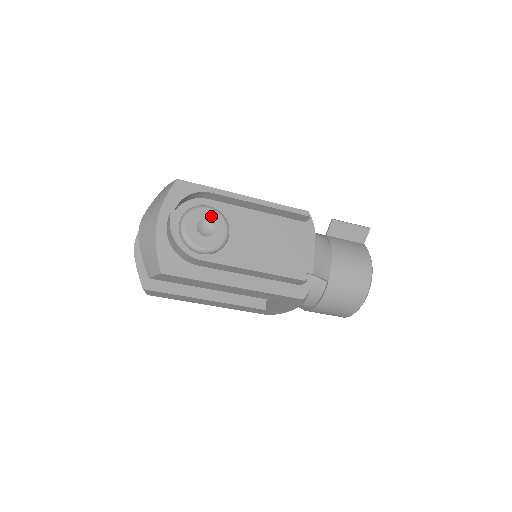
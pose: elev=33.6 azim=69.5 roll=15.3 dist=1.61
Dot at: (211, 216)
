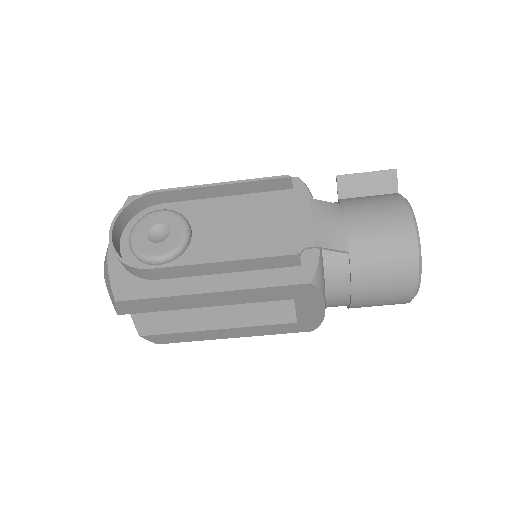
Dot at: (164, 219)
